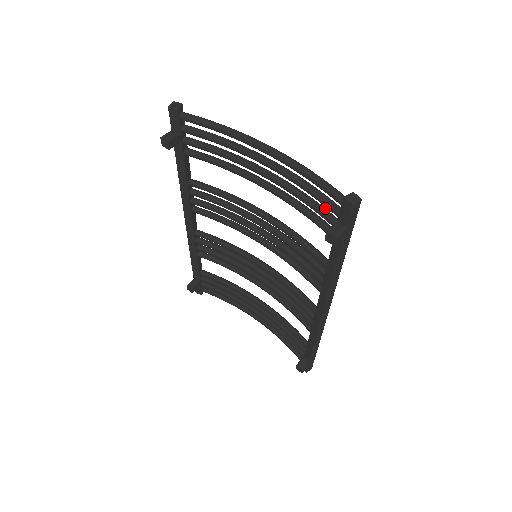
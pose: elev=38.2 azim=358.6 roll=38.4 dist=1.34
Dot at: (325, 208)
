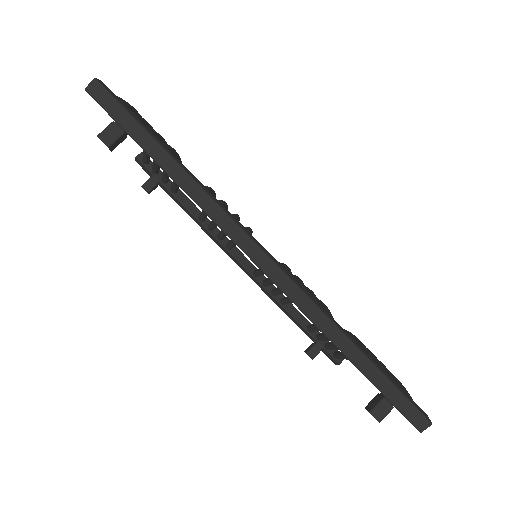
Dot at: occluded
